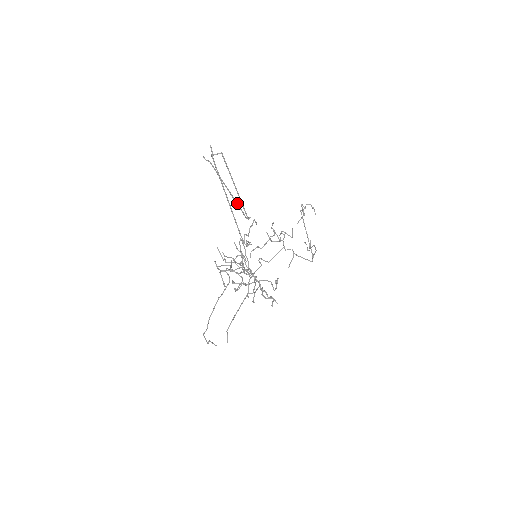
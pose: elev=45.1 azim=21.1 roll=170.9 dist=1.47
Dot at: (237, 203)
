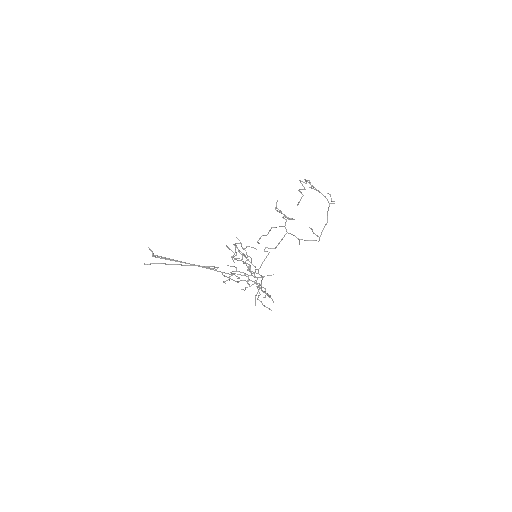
Dot at: (199, 266)
